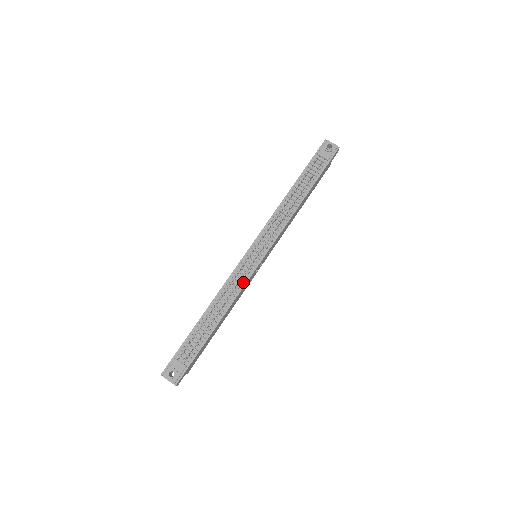
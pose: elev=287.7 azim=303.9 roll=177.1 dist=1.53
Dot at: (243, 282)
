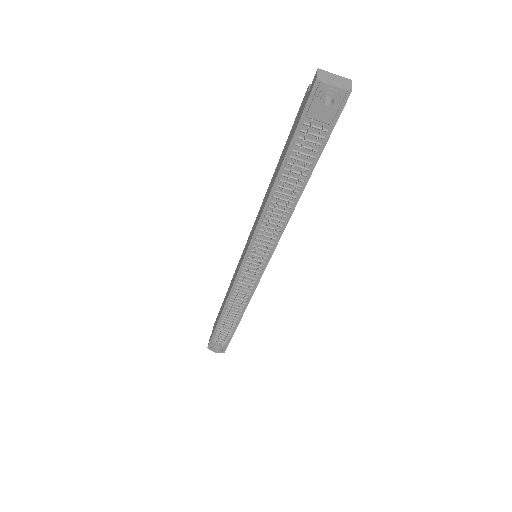
Dot at: (251, 289)
